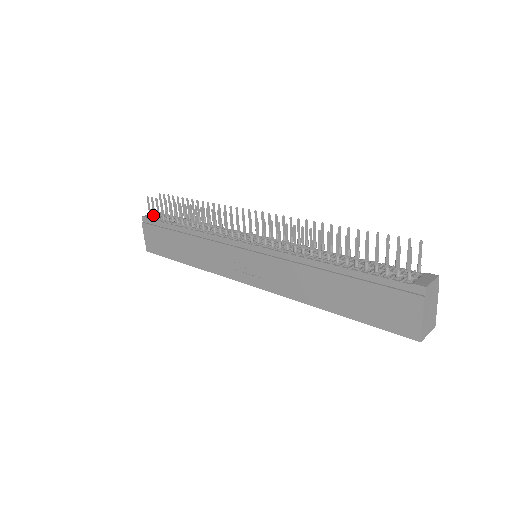
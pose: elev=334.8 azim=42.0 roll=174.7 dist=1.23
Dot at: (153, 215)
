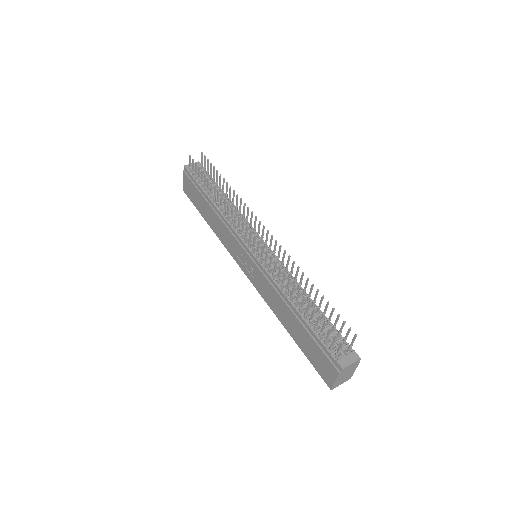
Dot at: (192, 172)
